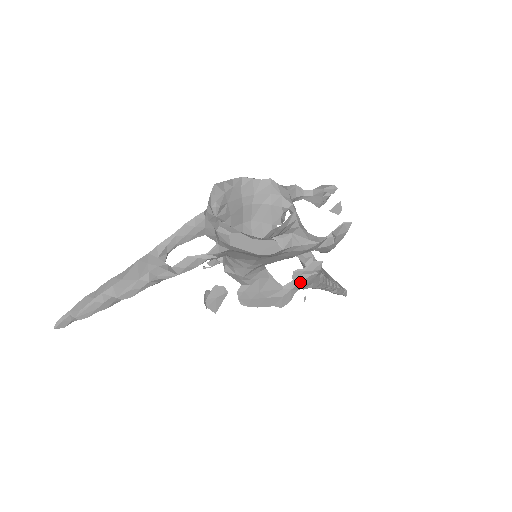
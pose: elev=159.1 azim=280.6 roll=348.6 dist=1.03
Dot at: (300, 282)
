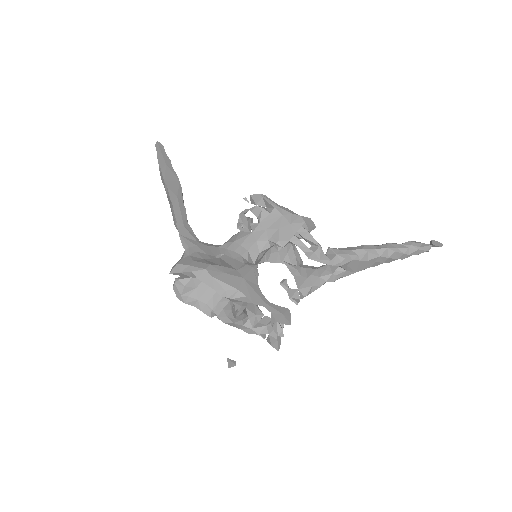
Dot at: occluded
